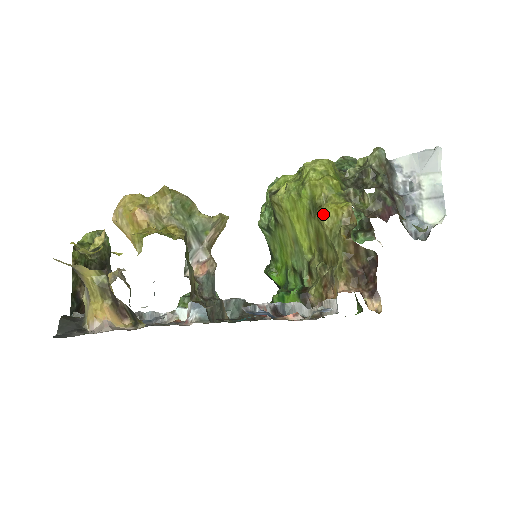
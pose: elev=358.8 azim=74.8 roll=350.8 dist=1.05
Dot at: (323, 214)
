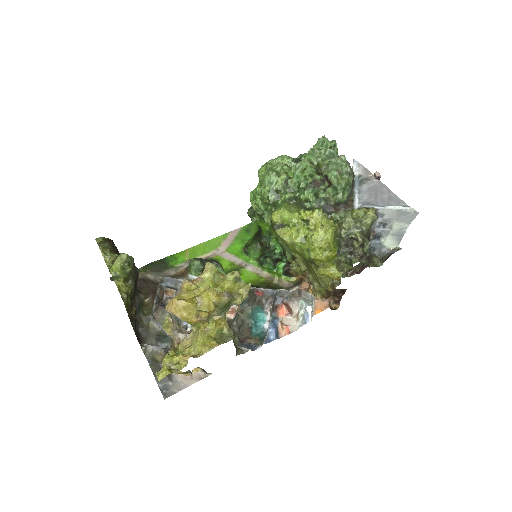
Dot at: (319, 274)
